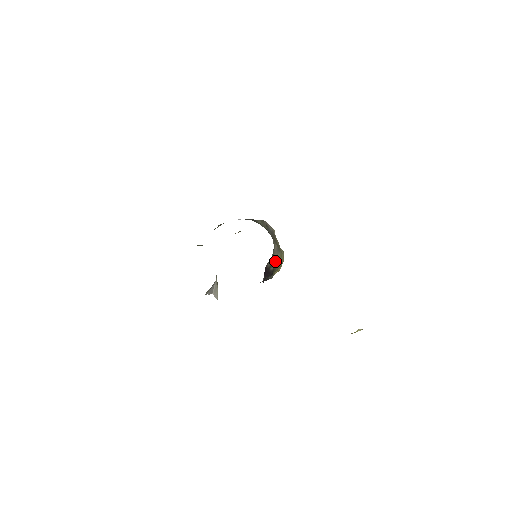
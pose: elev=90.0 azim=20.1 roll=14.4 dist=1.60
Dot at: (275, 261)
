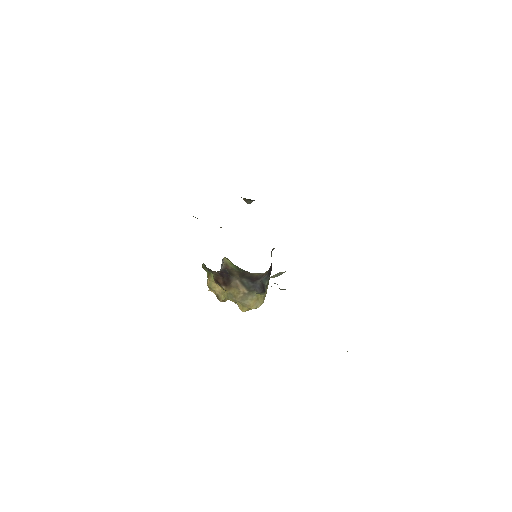
Dot at: occluded
